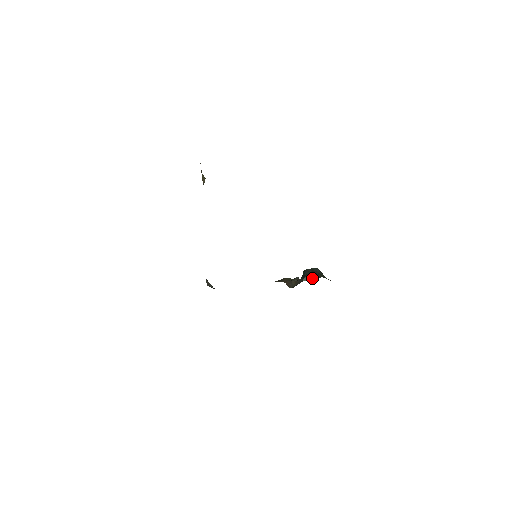
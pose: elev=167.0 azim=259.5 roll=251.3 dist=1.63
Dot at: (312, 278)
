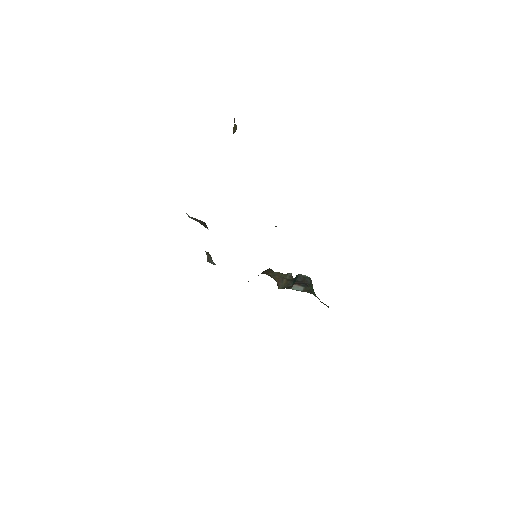
Dot at: (300, 289)
